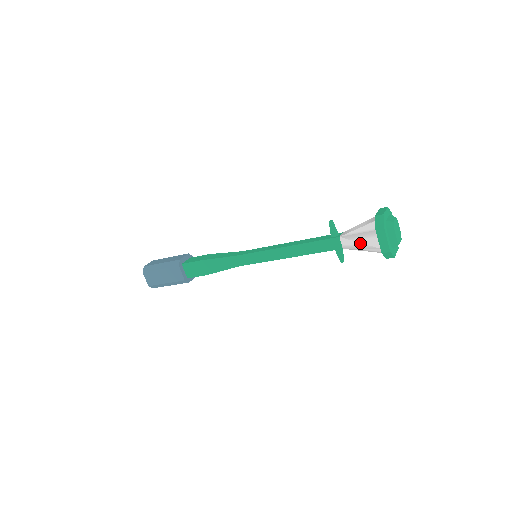
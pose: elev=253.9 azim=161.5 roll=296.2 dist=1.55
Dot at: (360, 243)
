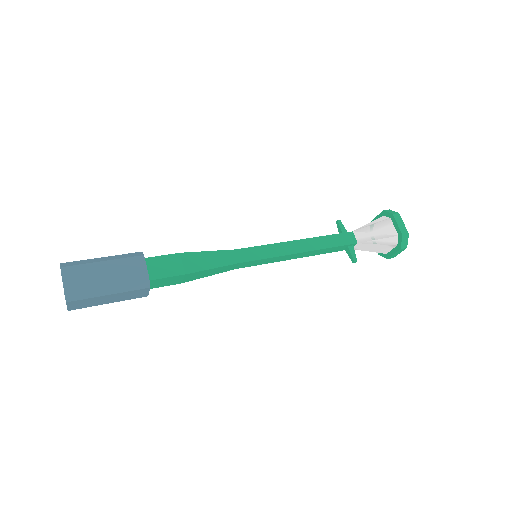
Dot at: (376, 234)
